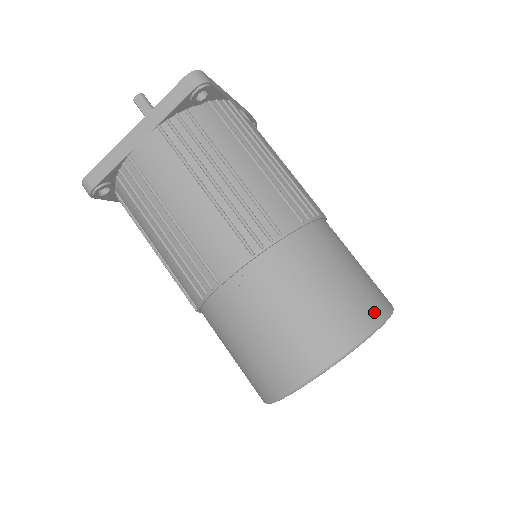
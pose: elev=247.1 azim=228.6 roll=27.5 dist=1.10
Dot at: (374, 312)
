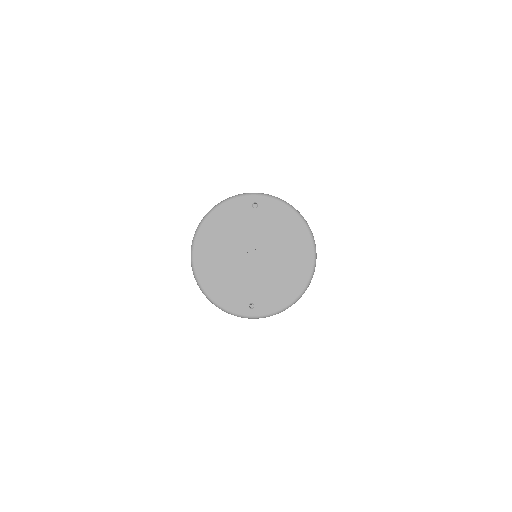
Dot at: occluded
